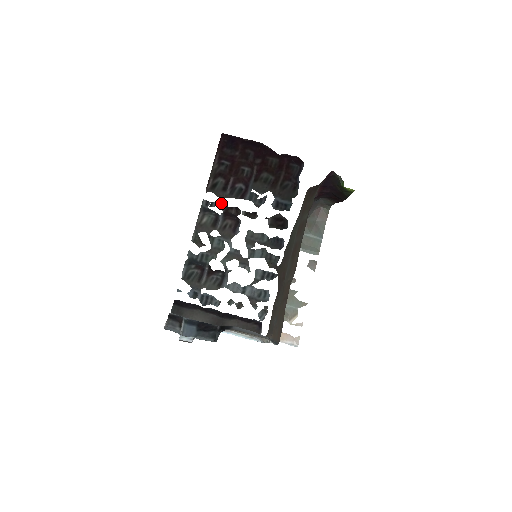
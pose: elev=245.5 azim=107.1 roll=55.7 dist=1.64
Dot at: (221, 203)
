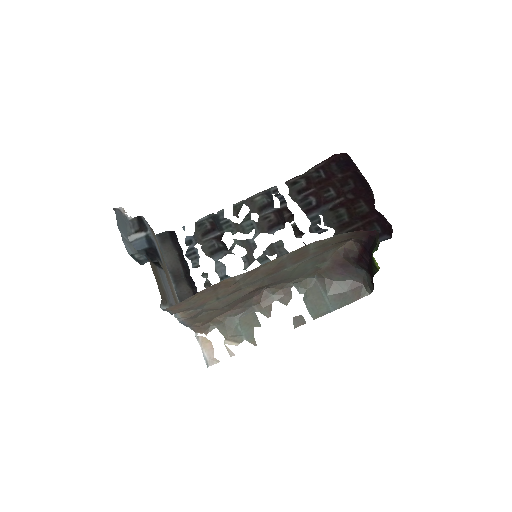
Dot at: occluded
